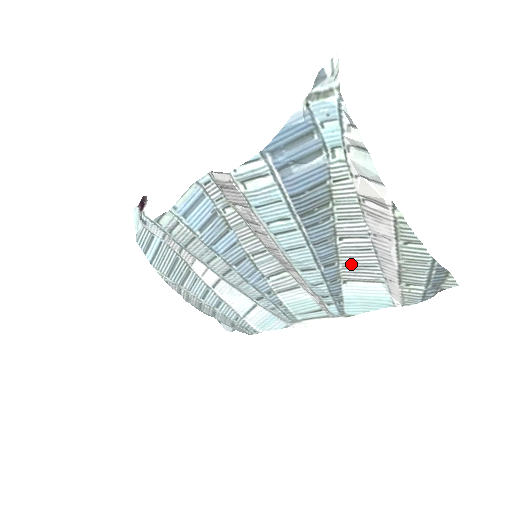
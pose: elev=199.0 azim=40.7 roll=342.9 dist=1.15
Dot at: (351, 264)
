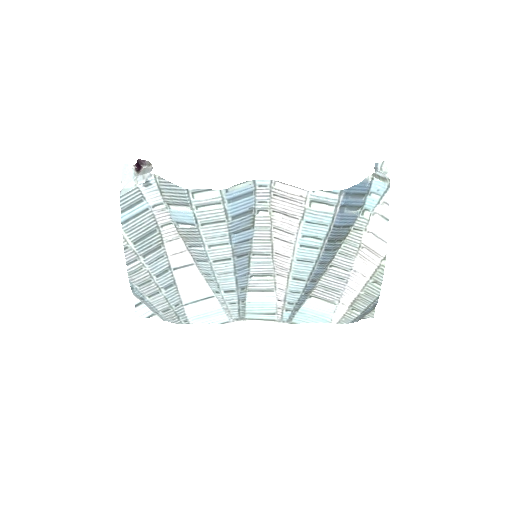
Dot at: (325, 285)
